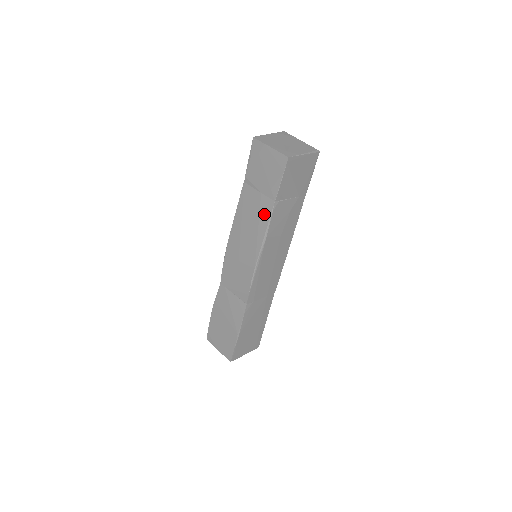
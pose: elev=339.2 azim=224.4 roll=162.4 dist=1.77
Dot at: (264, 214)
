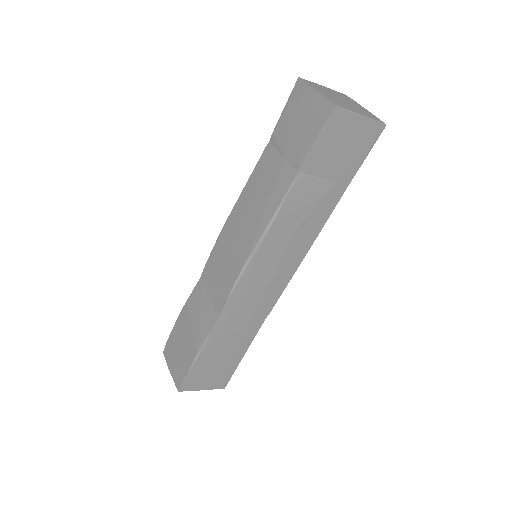
Dot at: (279, 189)
